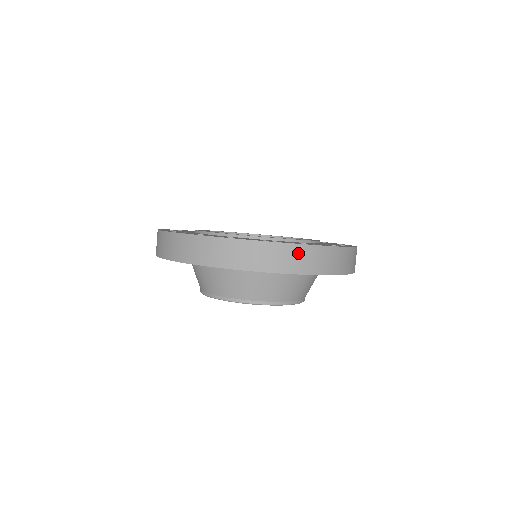
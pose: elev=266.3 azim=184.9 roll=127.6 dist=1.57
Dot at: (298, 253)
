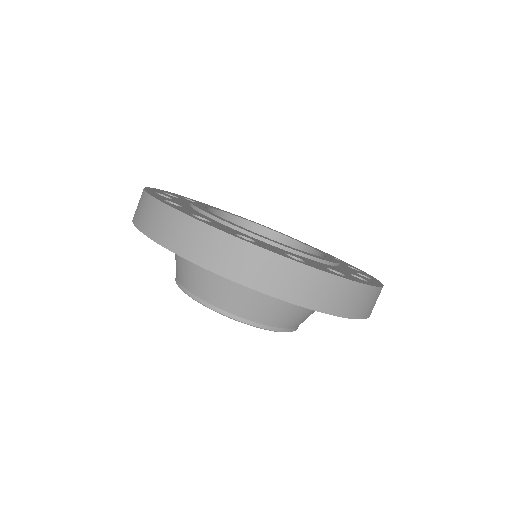
Dot at: occluded
